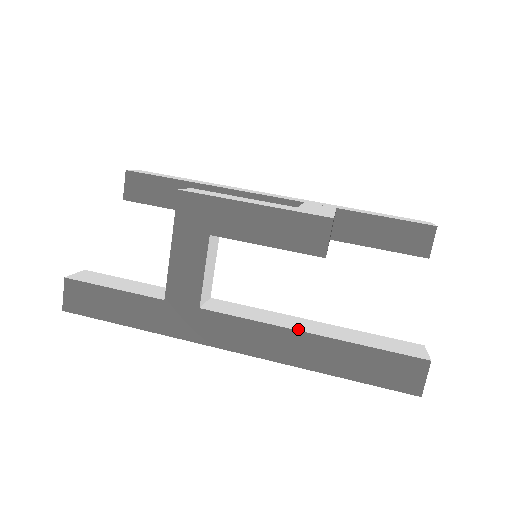
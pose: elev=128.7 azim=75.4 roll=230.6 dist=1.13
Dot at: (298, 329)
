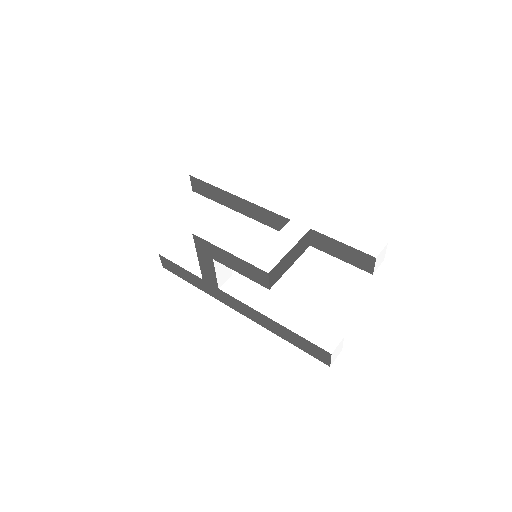
Dot at: (266, 314)
